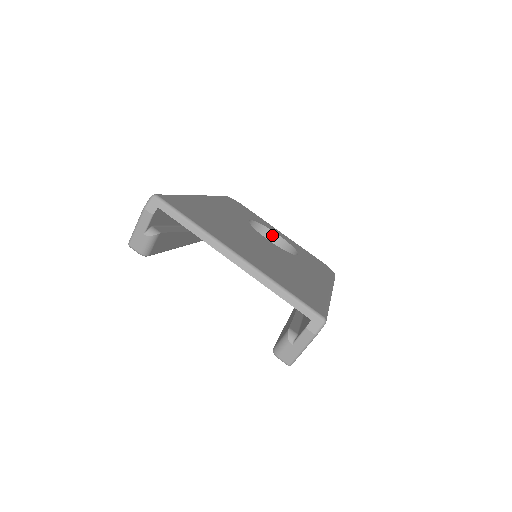
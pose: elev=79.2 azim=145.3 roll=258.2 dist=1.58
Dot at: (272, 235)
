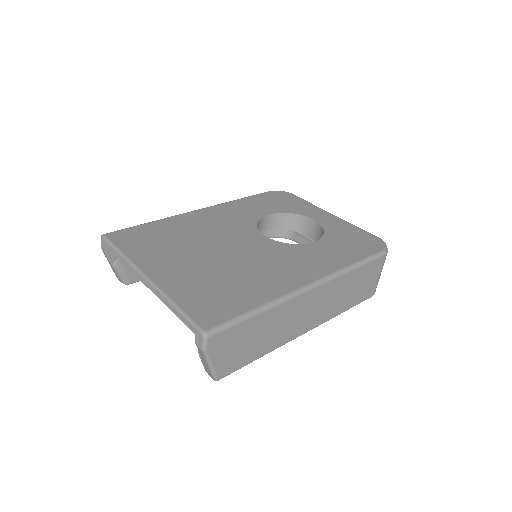
Dot at: (308, 221)
